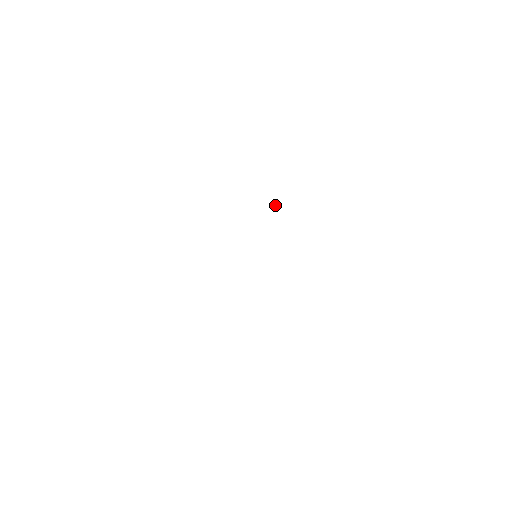
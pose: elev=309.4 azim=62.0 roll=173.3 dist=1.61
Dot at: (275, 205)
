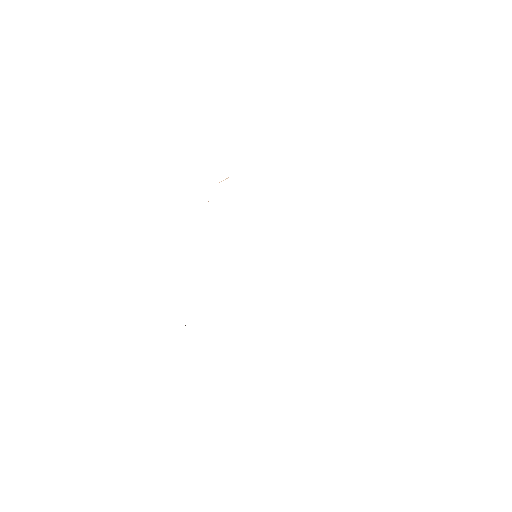
Dot at: occluded
